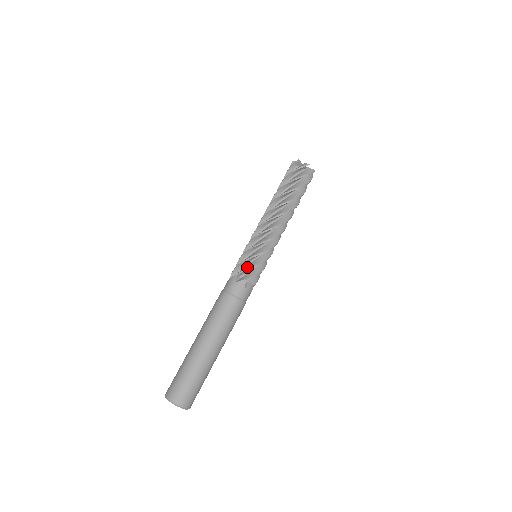
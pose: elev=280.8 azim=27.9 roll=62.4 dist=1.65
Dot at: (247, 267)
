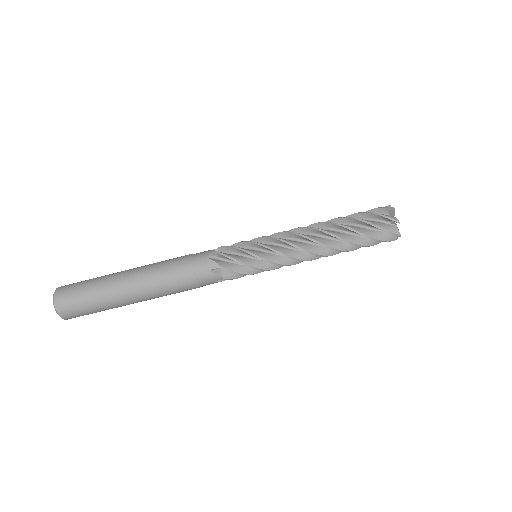
Dot at: (233, 255)
